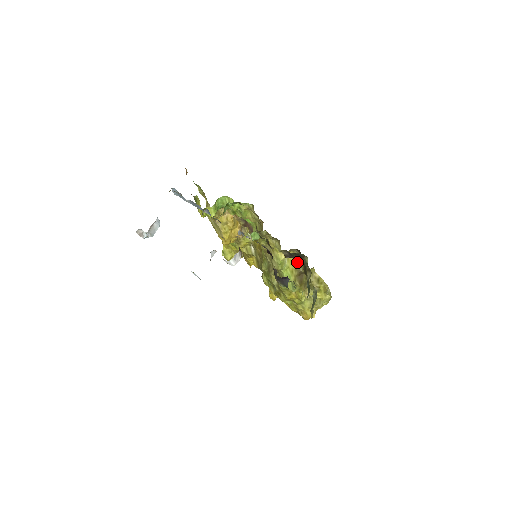
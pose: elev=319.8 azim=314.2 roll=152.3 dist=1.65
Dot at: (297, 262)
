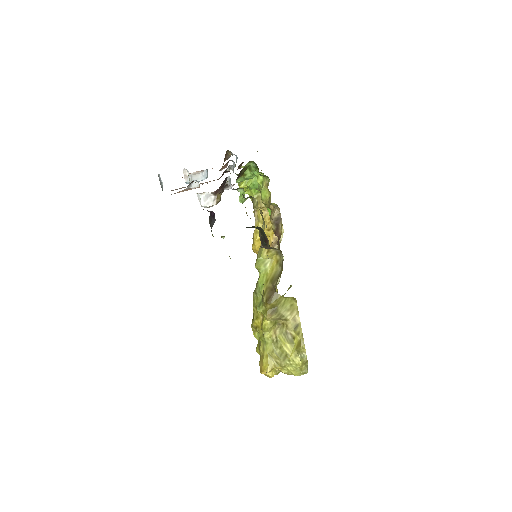
Dot at: (278, 273)
